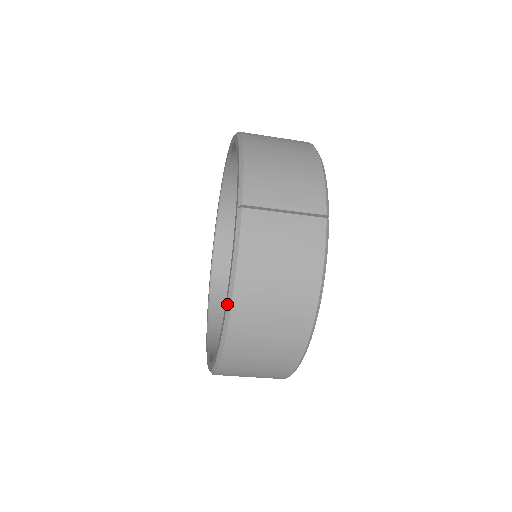
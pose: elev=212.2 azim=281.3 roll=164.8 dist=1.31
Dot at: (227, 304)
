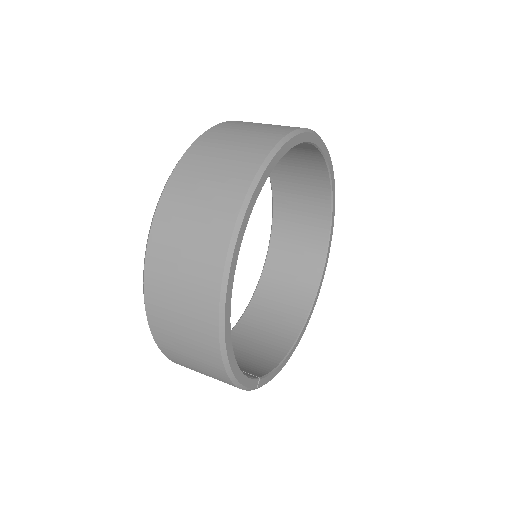
Dot at: occluded
